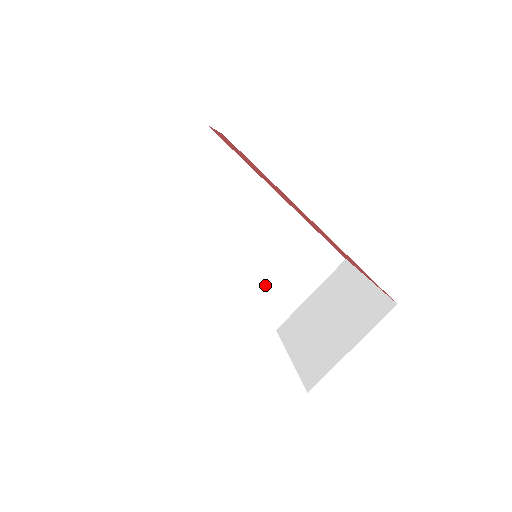
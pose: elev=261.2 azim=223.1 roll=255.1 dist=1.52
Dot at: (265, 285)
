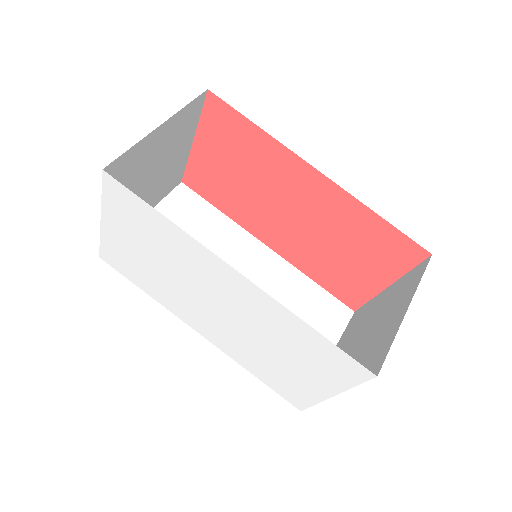
Dot at: occluded
